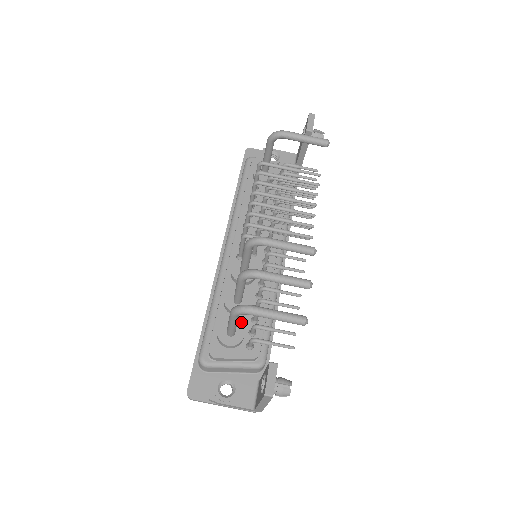
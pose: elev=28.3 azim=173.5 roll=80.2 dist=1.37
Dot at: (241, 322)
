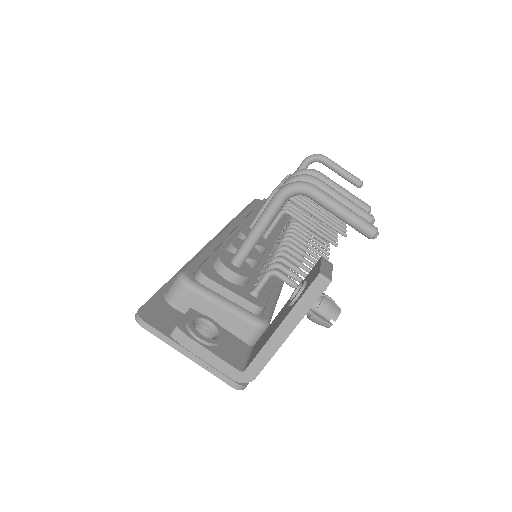
Dot at: occluded
